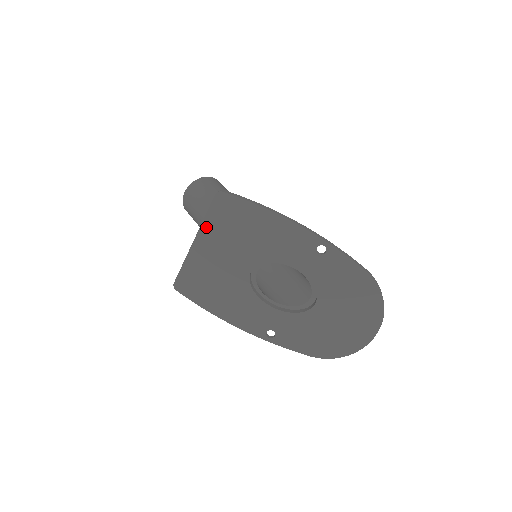
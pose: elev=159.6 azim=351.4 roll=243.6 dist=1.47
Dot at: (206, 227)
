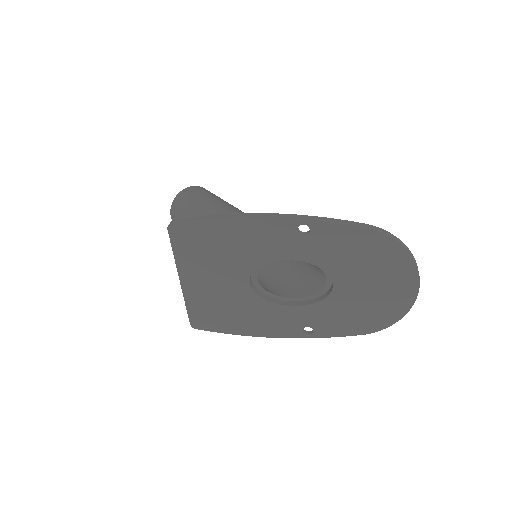
Dot at: (181, 263)
